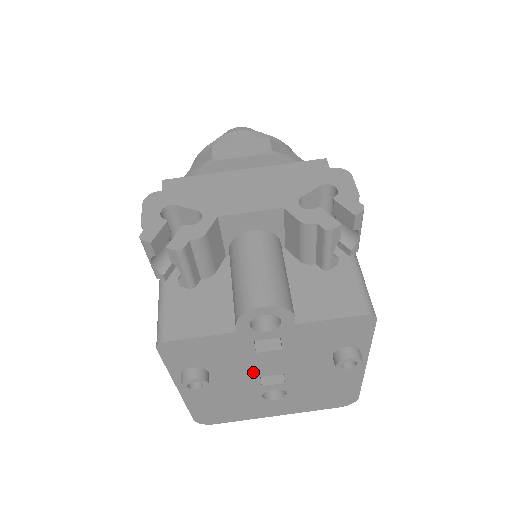
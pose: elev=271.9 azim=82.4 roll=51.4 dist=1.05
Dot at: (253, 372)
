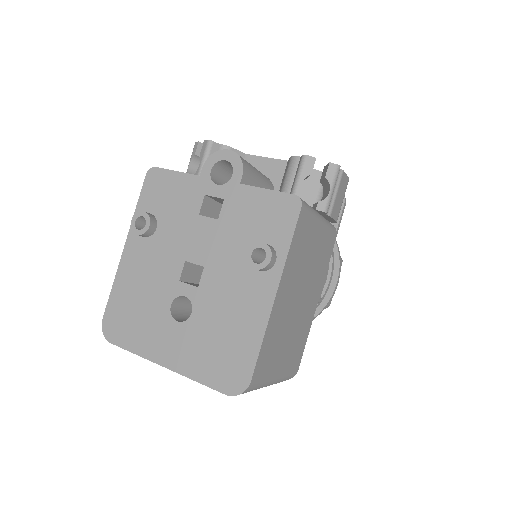
Dot at: (184, 249)
